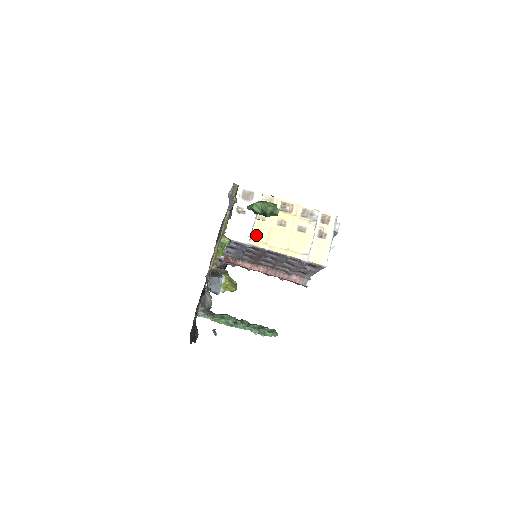
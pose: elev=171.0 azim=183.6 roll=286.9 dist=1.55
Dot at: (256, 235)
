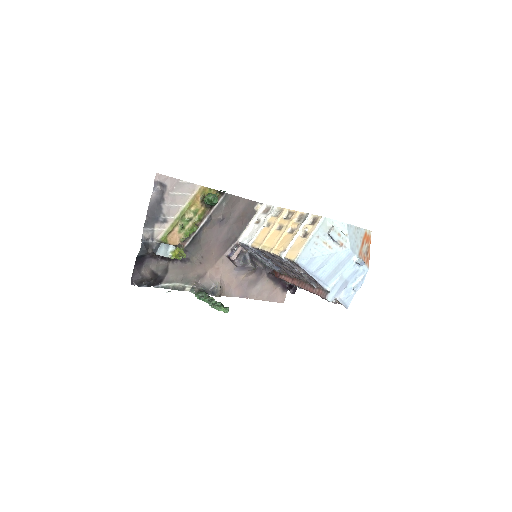
Dot at: (258, 238)
